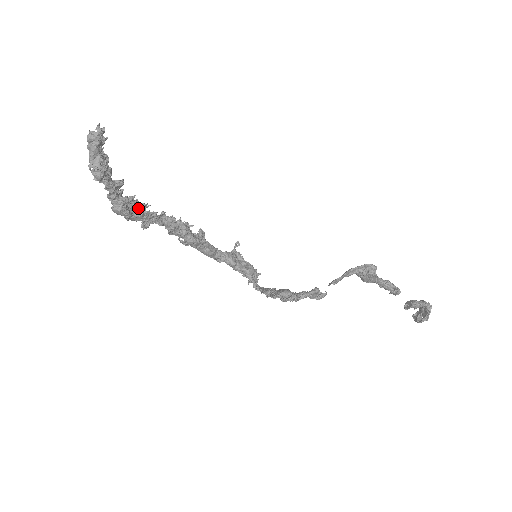
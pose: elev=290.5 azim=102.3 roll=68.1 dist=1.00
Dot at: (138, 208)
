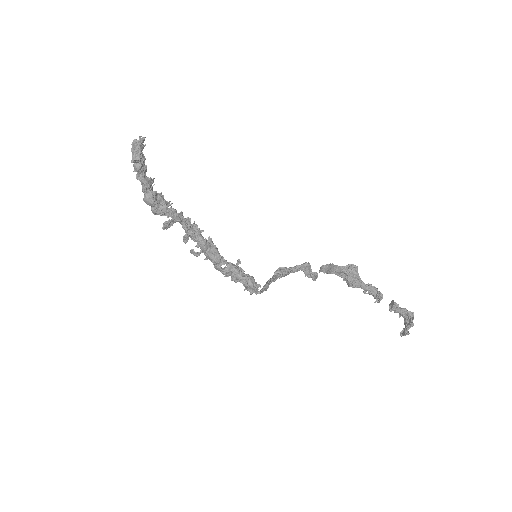
Dot at: (163, 203)
